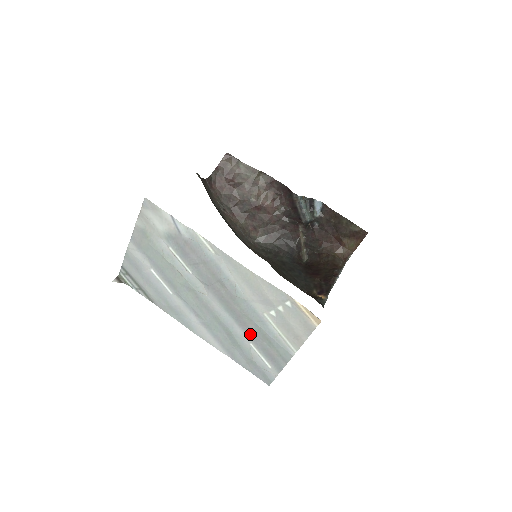
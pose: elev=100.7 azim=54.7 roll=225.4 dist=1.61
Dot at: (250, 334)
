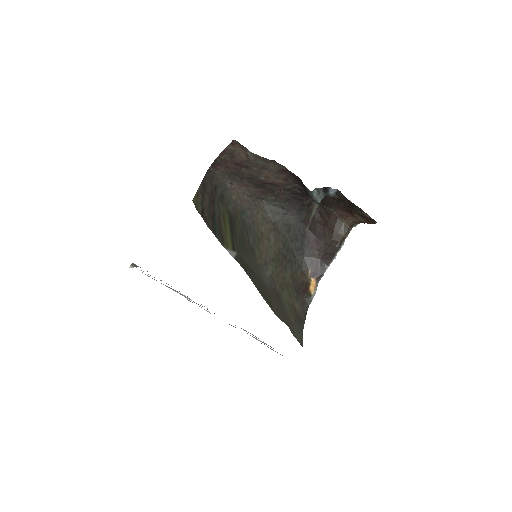
Dot at: occluded
